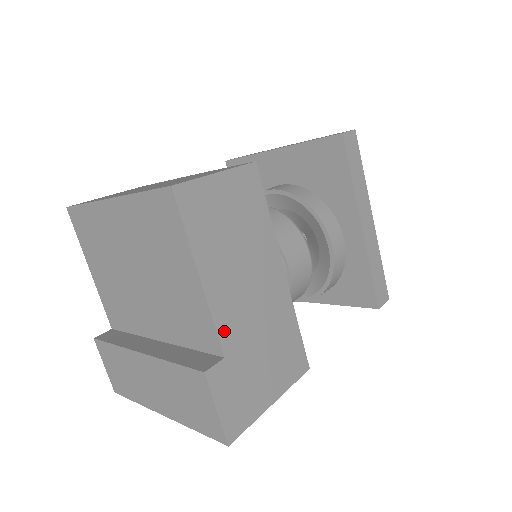
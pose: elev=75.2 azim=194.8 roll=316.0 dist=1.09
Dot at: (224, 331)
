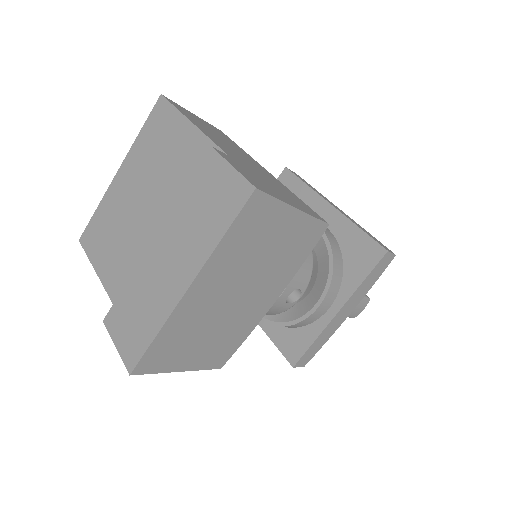
Dot at: (223, 149)
